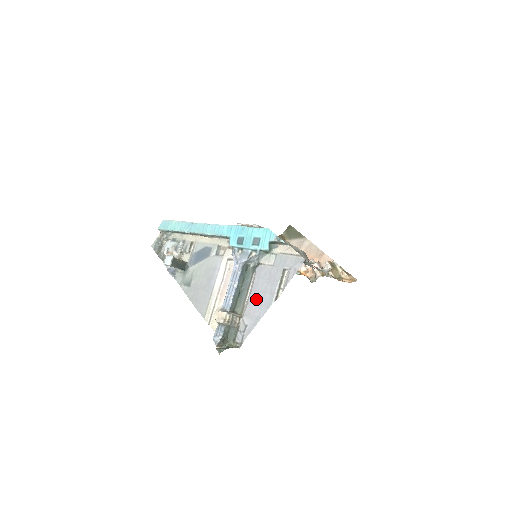
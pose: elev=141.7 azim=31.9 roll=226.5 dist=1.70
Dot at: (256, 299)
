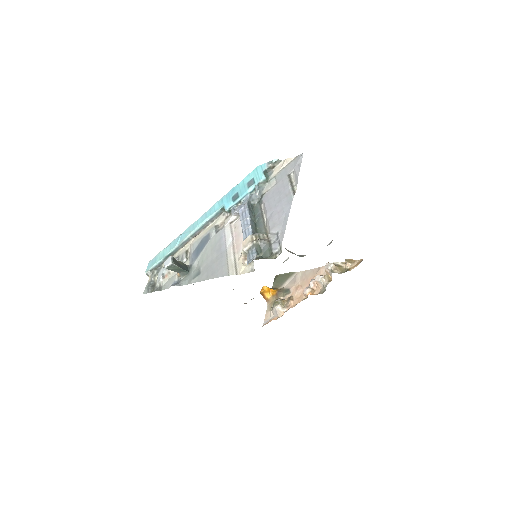
Dot at: (275, 211)
